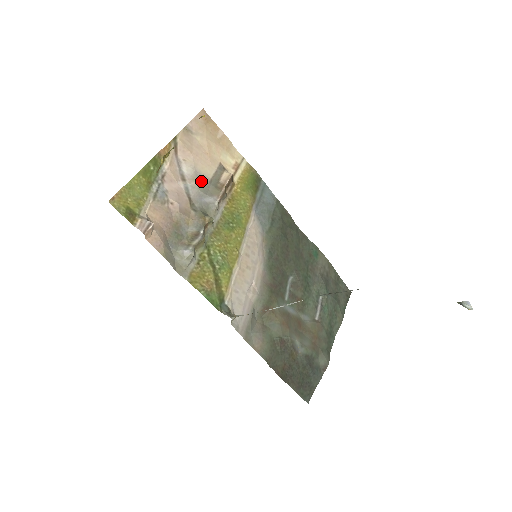
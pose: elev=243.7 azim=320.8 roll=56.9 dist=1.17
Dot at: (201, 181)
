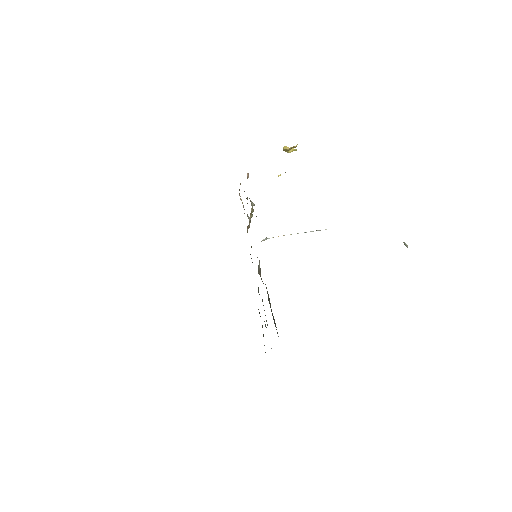
Dot at: occluded
